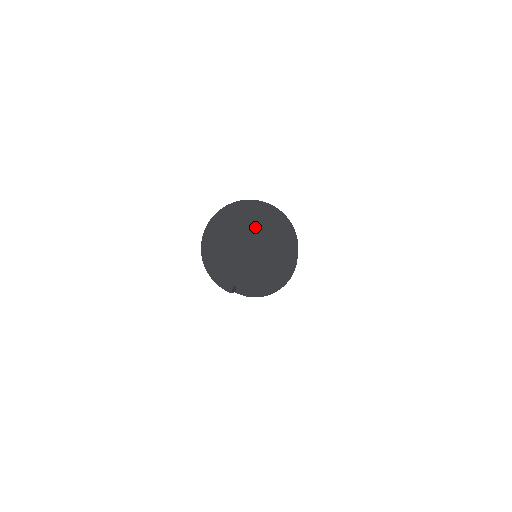
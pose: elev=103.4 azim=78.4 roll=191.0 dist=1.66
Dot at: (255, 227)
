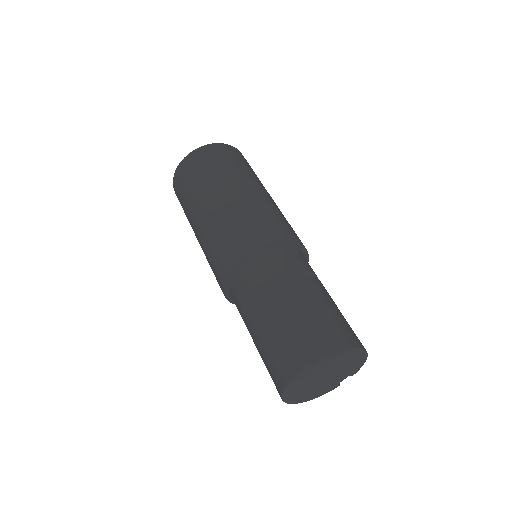
Dot at: (316, 375)
